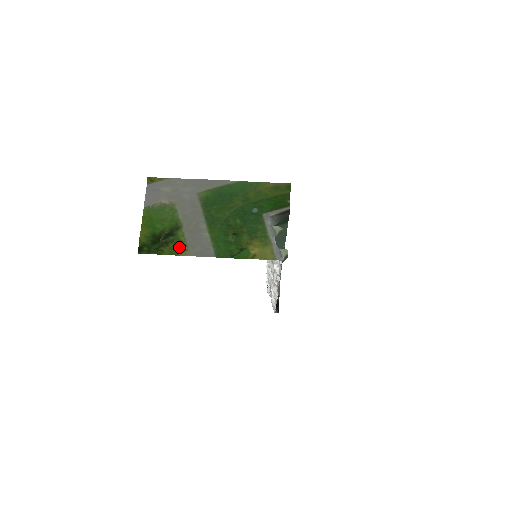
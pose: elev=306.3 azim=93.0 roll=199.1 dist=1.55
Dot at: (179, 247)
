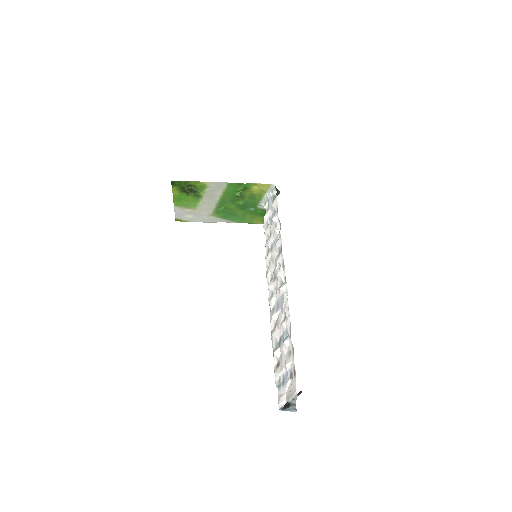
Dot at: (201, 186)
